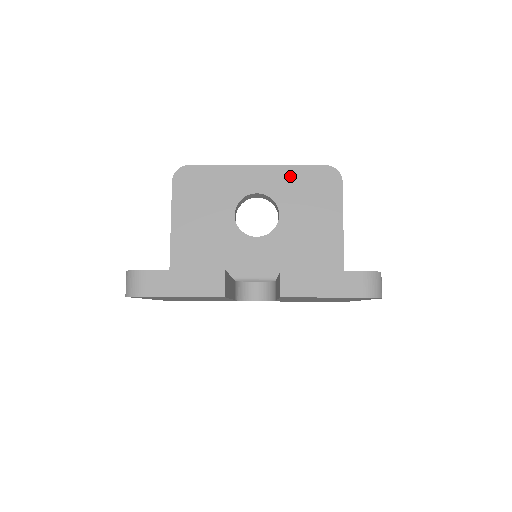
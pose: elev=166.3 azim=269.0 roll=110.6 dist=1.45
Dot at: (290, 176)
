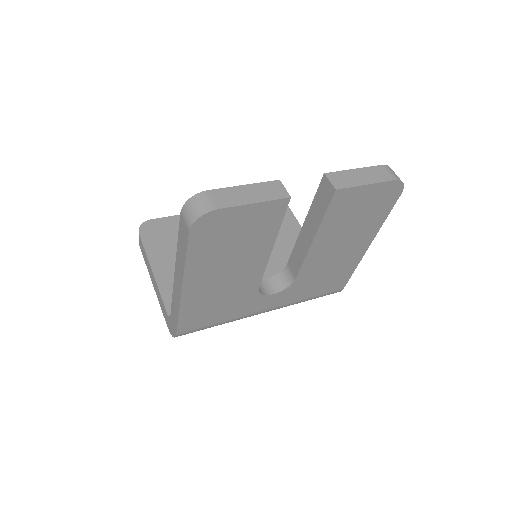
Dot at: occluded
